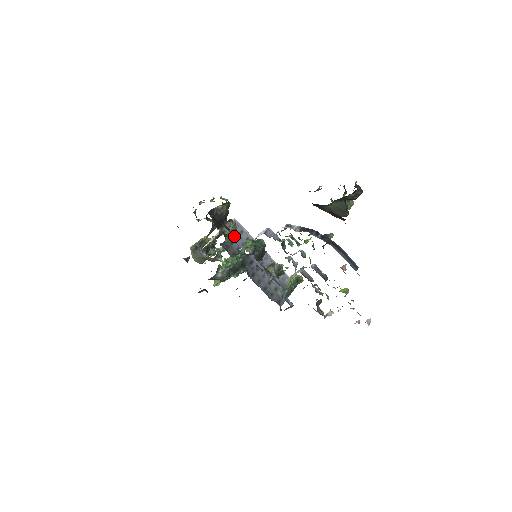
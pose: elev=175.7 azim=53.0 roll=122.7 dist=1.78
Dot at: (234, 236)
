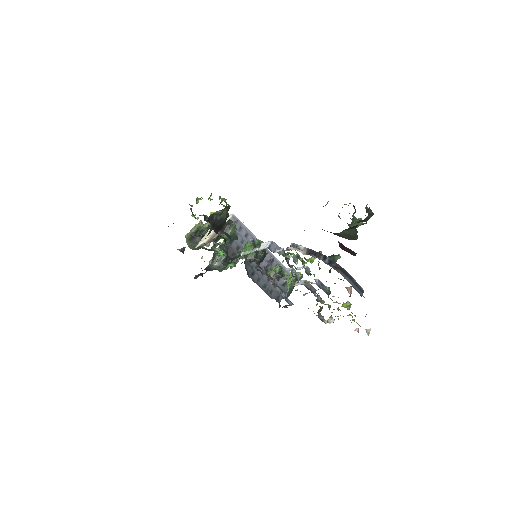
Dot at: (234, 238)
